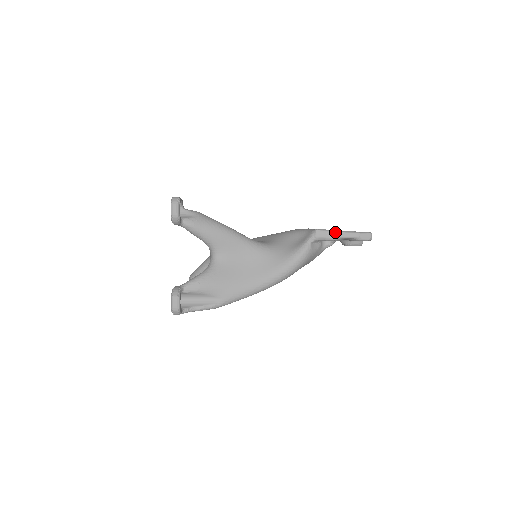
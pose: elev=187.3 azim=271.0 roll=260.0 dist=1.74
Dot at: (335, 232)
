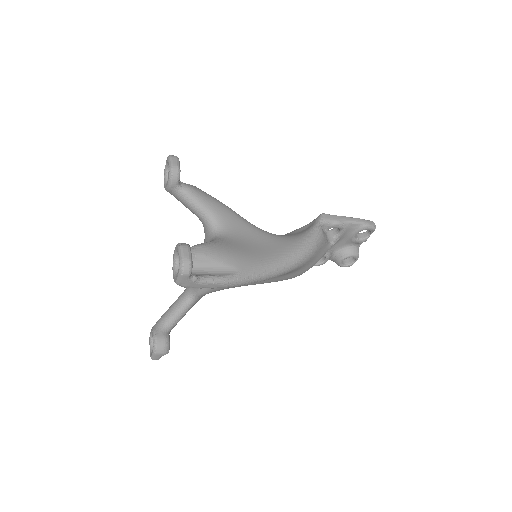
Dot at: (341, 216)
